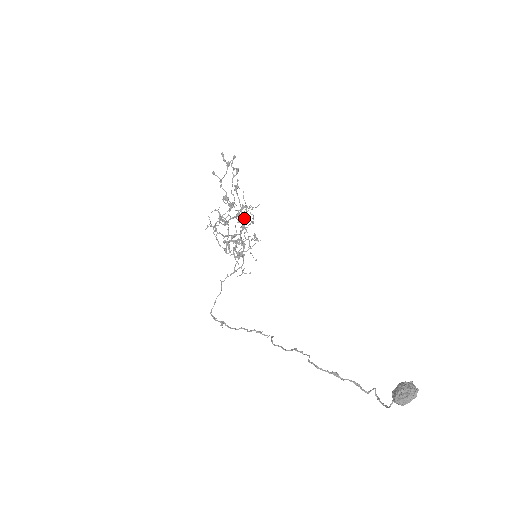
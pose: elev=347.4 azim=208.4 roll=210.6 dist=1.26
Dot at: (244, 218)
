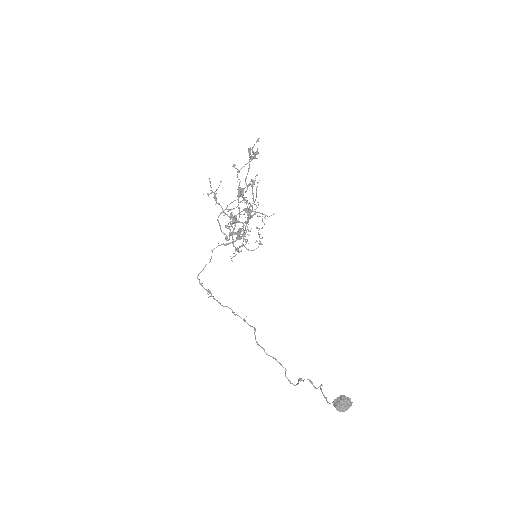
Dot at: (250, 206)
